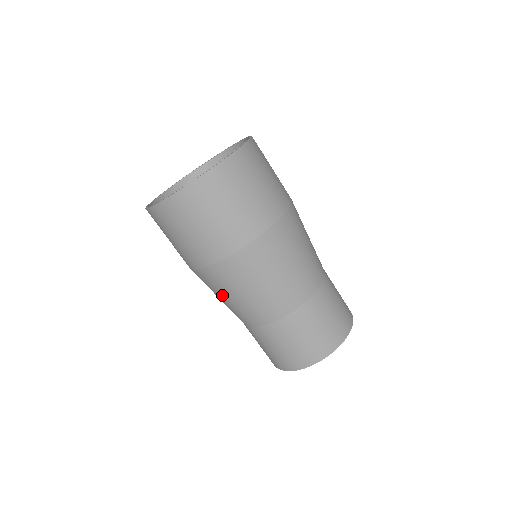
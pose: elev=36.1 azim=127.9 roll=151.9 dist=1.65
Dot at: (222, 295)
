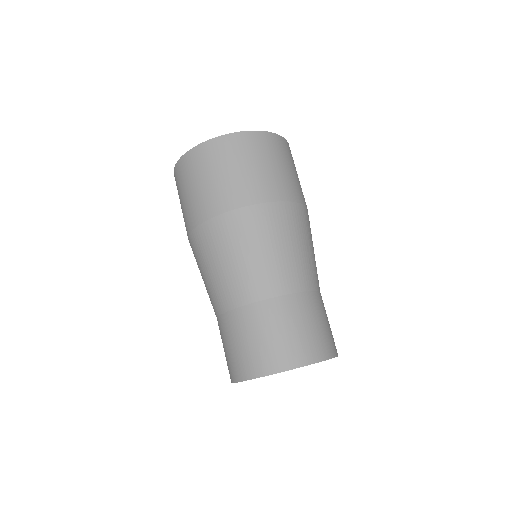
Dot at: (207, 264)
